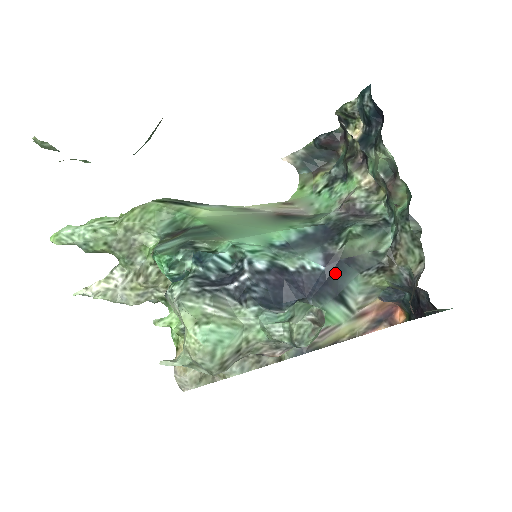
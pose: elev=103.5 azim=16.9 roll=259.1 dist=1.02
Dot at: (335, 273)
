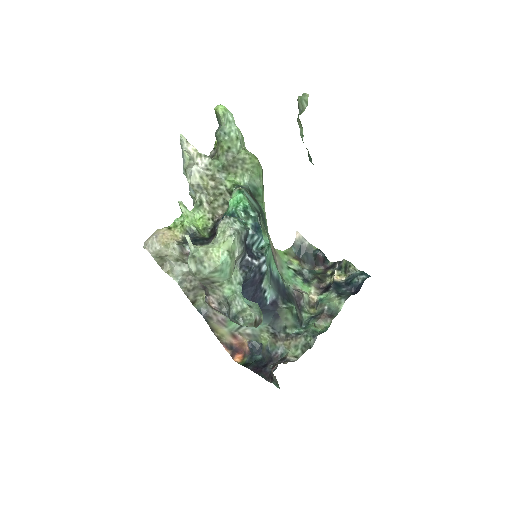
Dot at: (267, 311)
